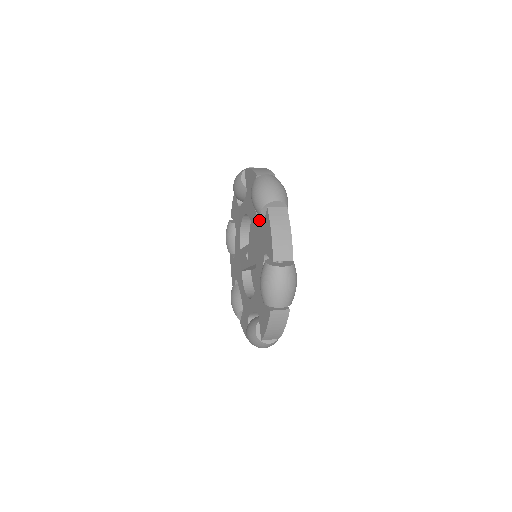
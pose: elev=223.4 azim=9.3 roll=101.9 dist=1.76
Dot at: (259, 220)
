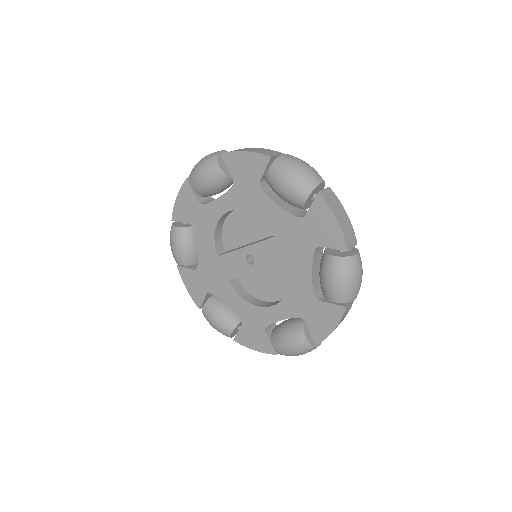
Dot at: (287, 211)
